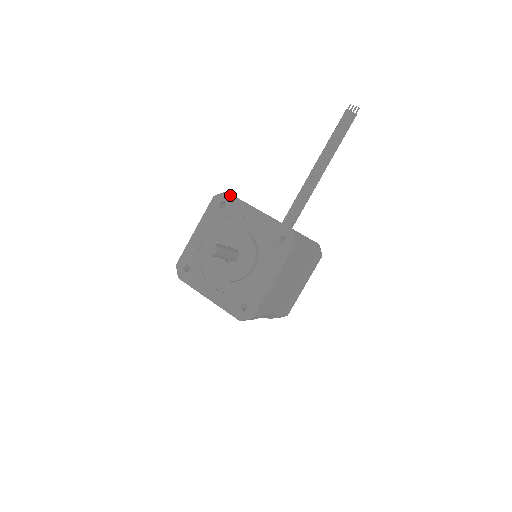
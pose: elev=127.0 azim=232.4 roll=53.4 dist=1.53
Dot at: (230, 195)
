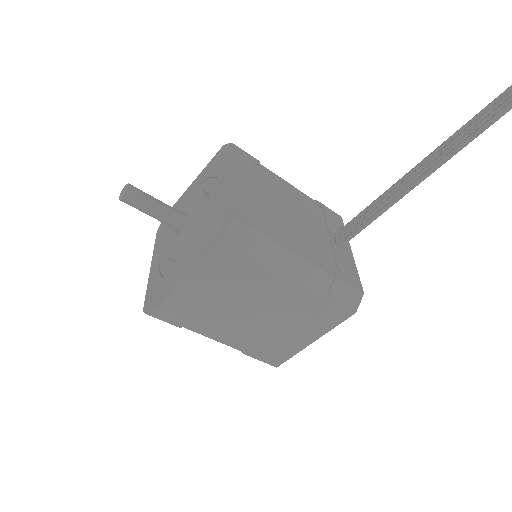
Dot at: (231, 148)
